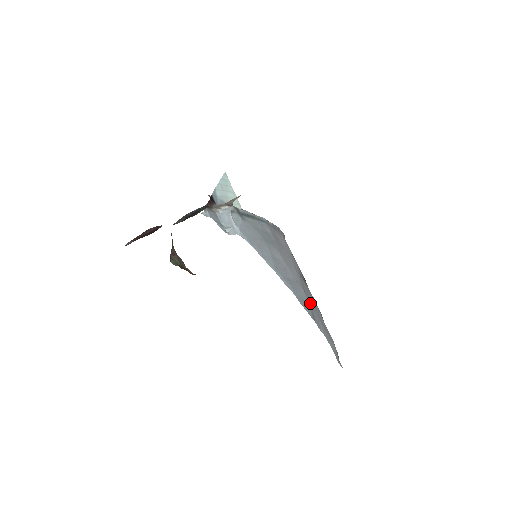
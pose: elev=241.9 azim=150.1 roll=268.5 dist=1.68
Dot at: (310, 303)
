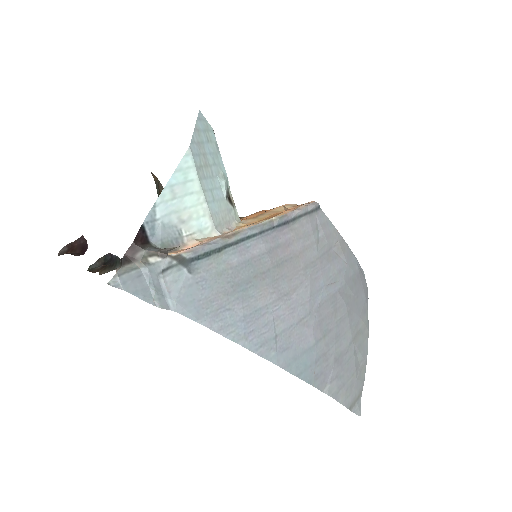
Dot at: (321, 343)
